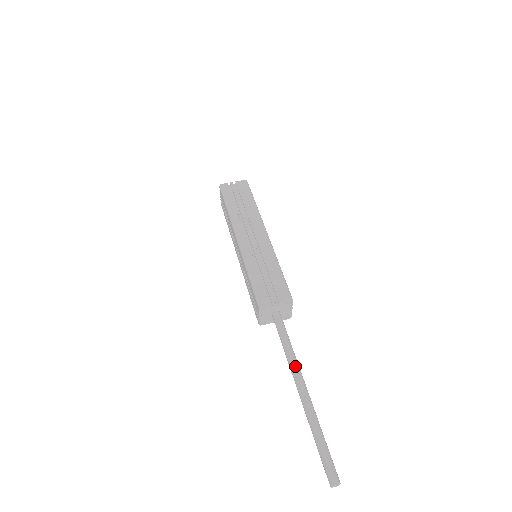
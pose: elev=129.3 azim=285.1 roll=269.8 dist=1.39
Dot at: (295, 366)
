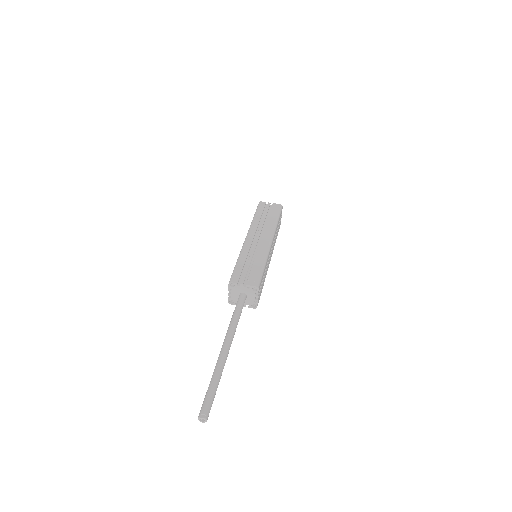
Dot at: (230, 331)
